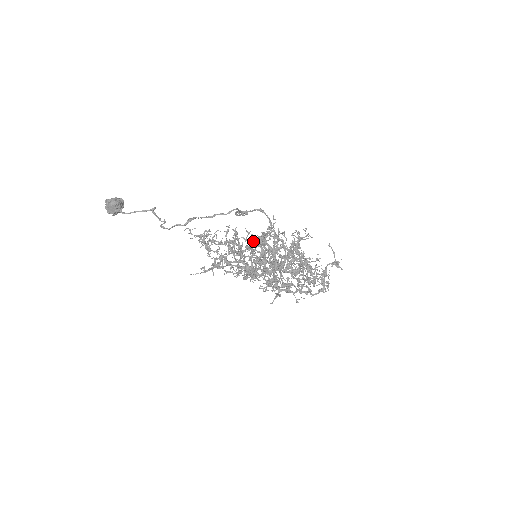
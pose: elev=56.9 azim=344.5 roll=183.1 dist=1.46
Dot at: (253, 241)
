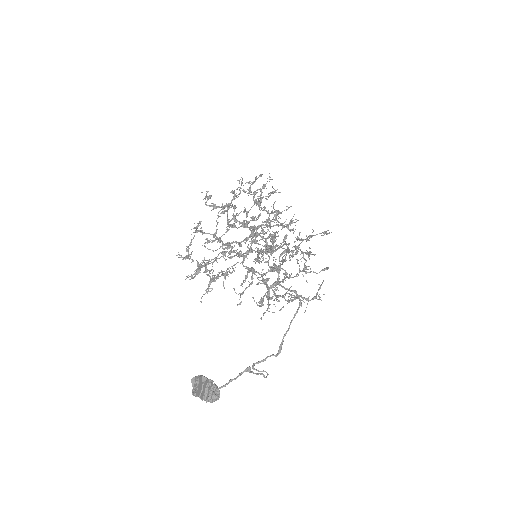
Dot at: (262, 258)
